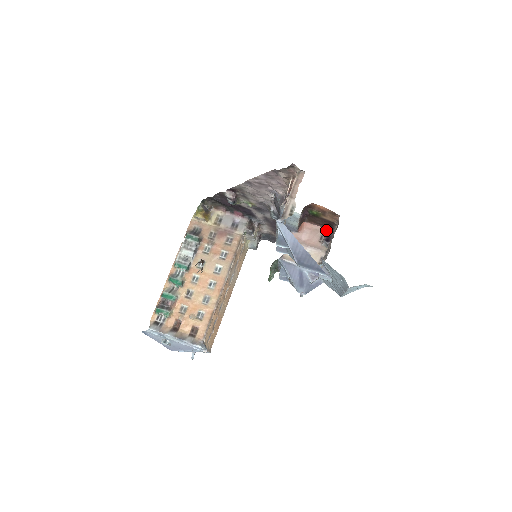
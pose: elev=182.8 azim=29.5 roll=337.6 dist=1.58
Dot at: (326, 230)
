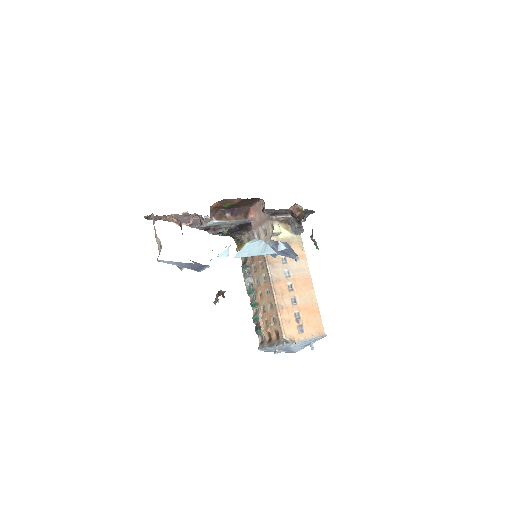
Dot at: (262, 200)
